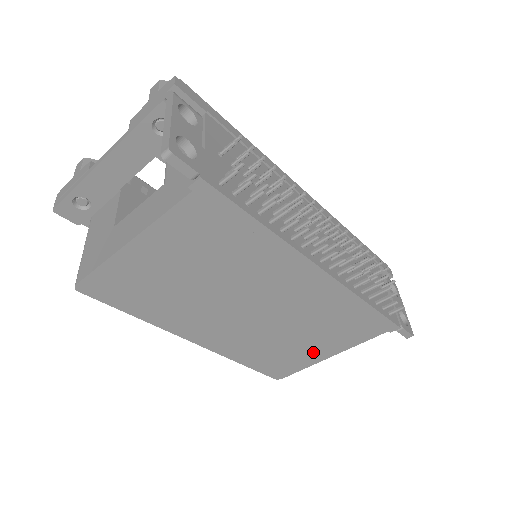
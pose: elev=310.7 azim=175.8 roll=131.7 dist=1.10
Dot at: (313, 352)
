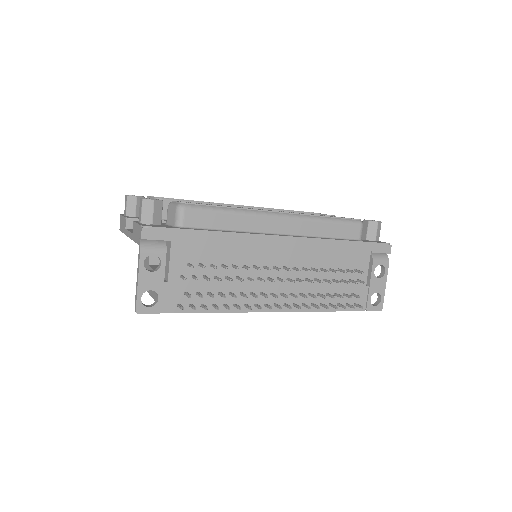
Dot at: occluded
